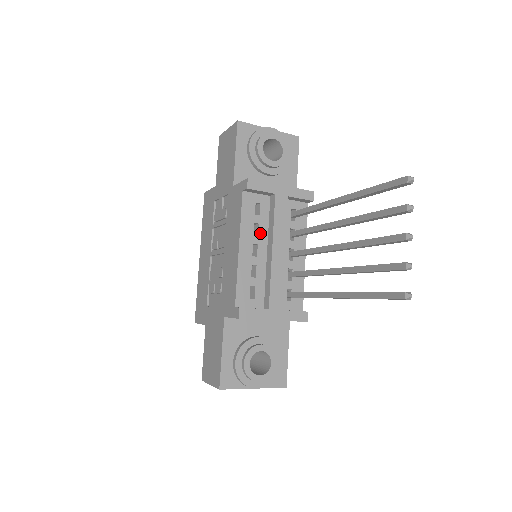
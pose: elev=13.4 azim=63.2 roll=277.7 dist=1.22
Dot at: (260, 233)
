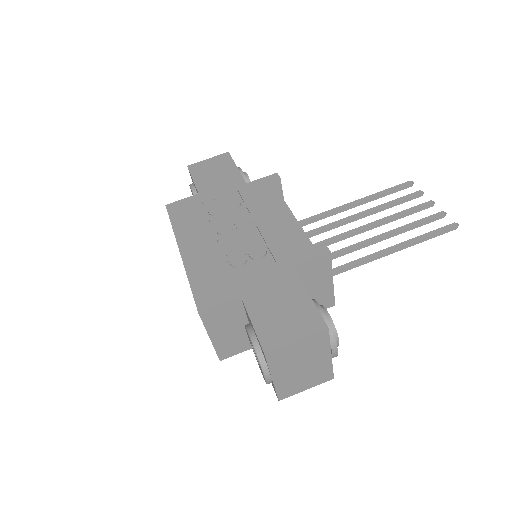
Dot at: occluded
